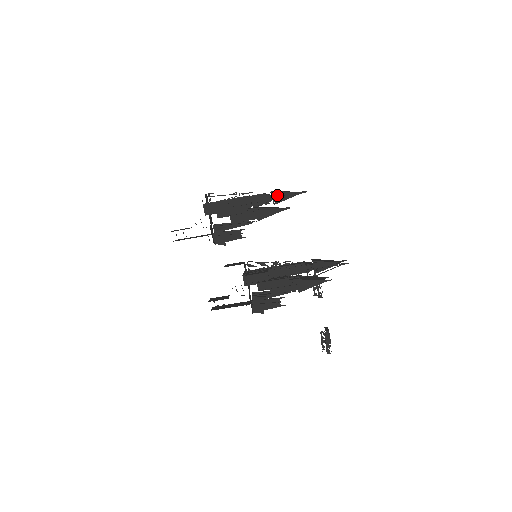
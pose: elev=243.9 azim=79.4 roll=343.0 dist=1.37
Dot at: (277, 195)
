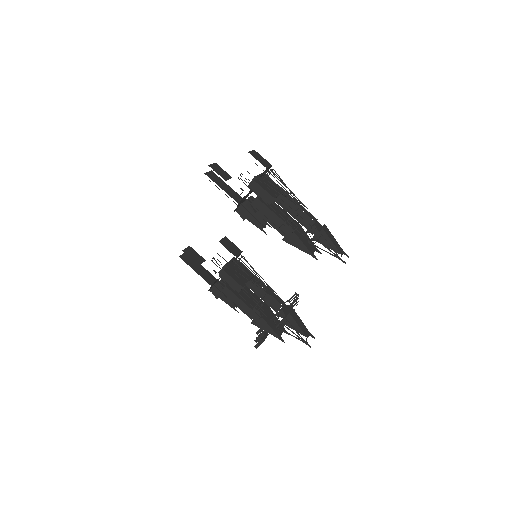
Dot at: occluded
